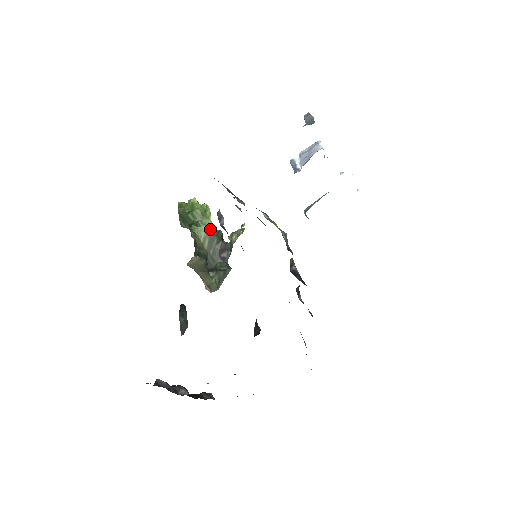
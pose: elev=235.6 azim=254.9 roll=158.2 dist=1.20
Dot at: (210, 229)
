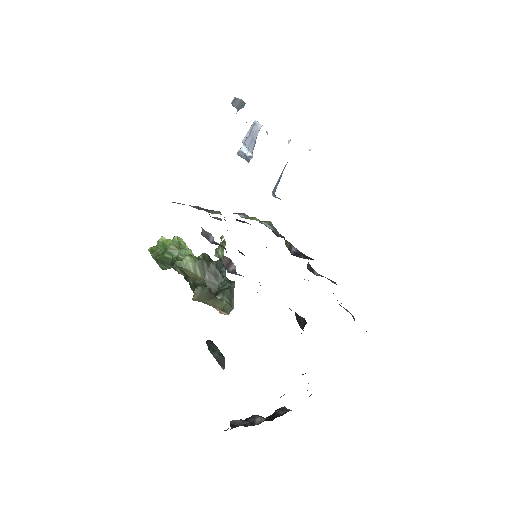
Dot at: (194, 256)
